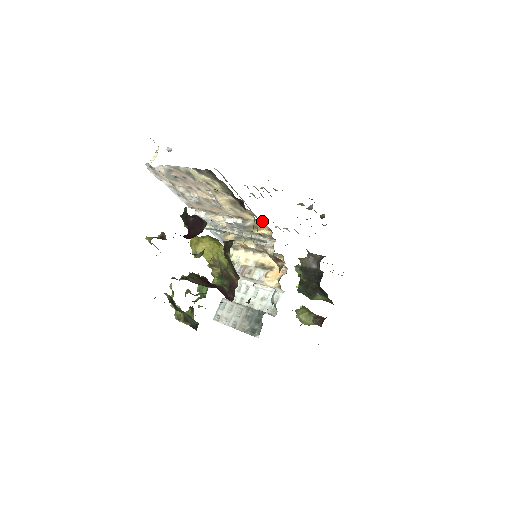
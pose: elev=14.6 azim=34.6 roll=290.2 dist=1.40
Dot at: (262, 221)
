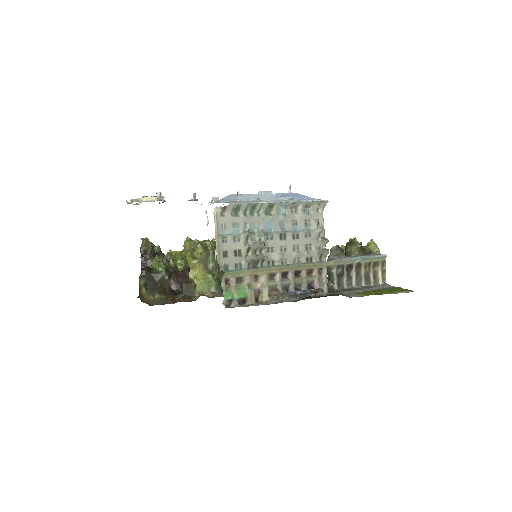
Dot at: (211, 295)
